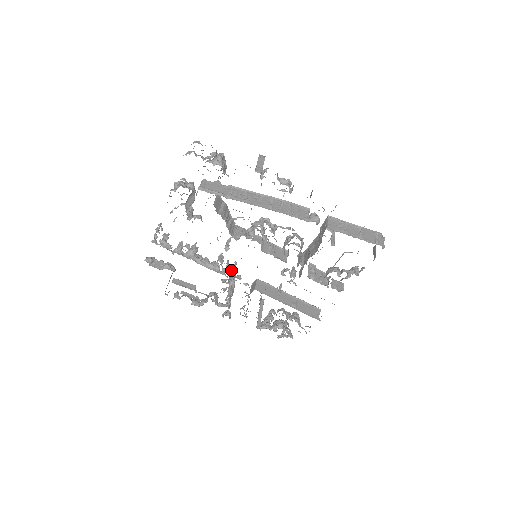
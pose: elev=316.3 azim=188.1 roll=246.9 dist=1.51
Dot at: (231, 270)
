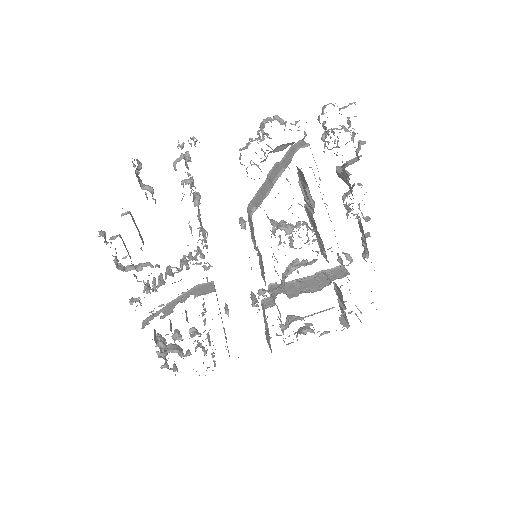
Dot at: occluded
